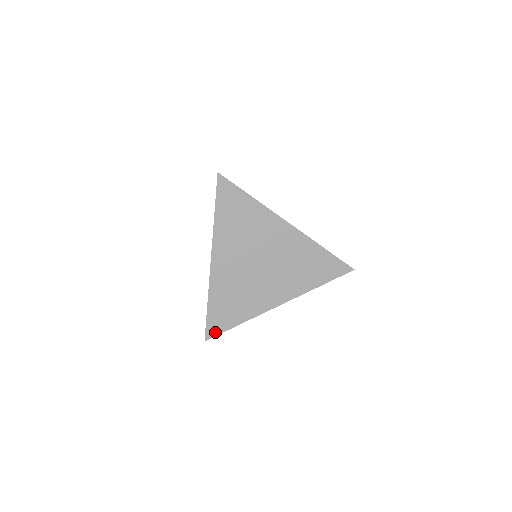
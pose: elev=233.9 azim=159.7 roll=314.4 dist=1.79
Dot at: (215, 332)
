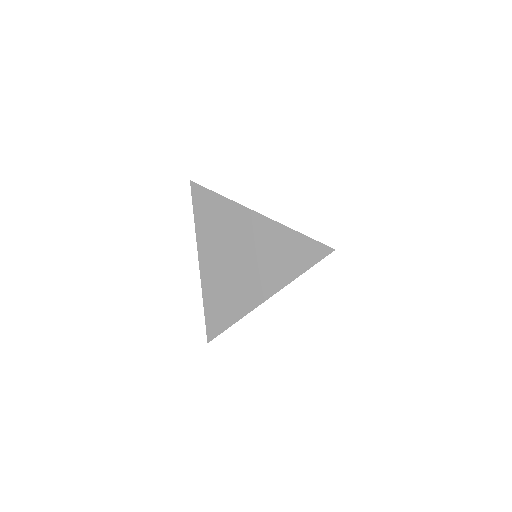
Dot at: (214, 333)
